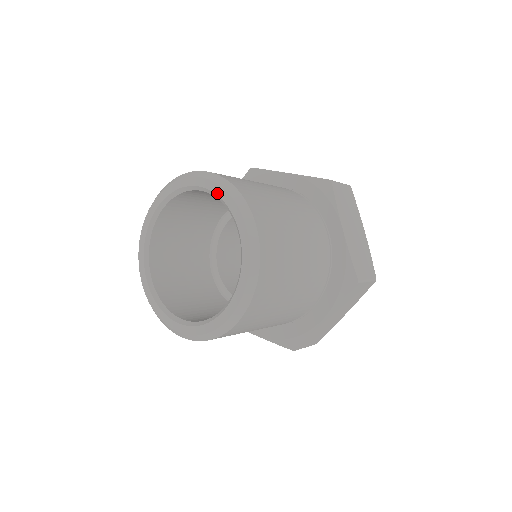
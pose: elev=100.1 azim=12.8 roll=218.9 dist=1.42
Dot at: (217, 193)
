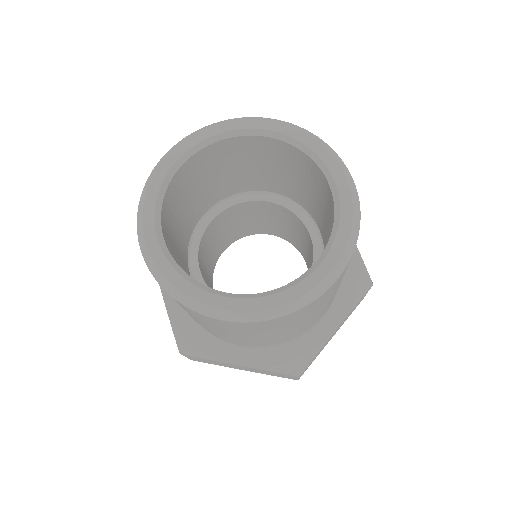
Dot at: (342, 206)
